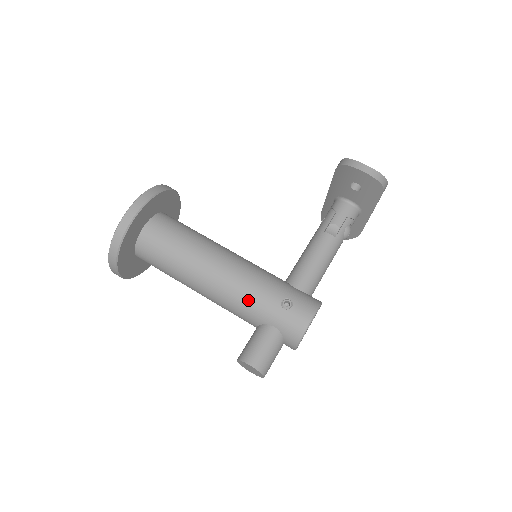
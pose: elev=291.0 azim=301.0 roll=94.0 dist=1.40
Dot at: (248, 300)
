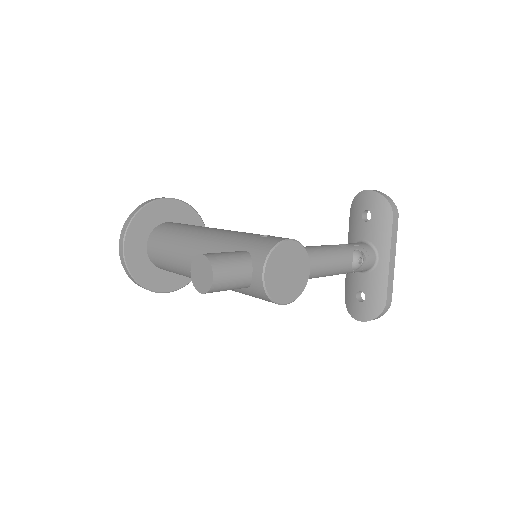
Dot at: (228, 237)
